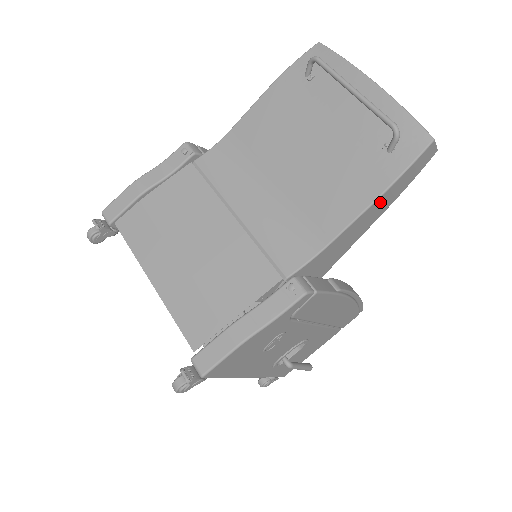
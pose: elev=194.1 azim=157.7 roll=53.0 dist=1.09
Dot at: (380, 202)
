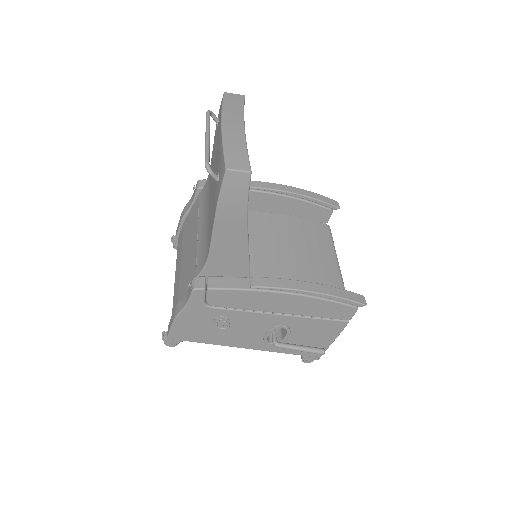
Dot at: (224, 221)
